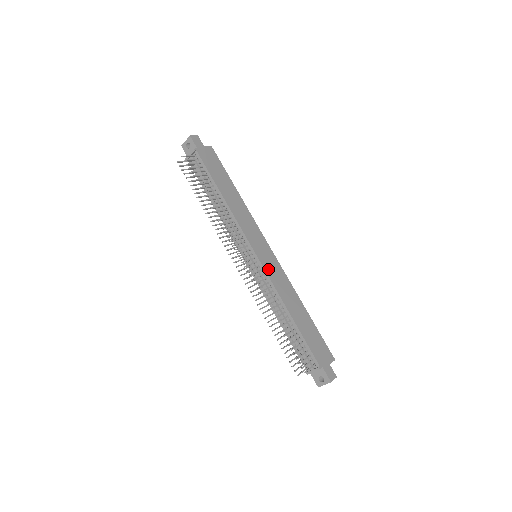
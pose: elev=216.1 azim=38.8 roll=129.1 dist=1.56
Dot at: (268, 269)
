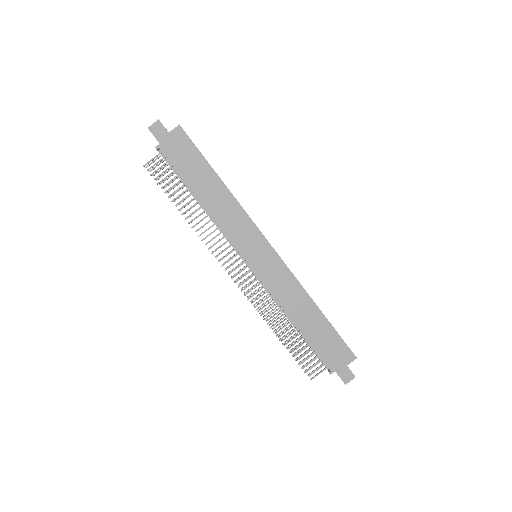
Dot at: (265, 277)
